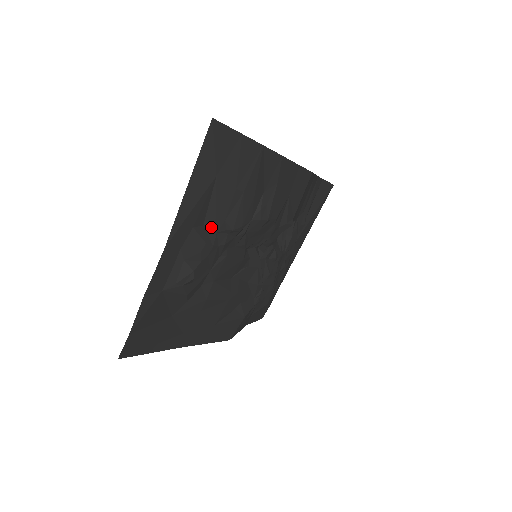
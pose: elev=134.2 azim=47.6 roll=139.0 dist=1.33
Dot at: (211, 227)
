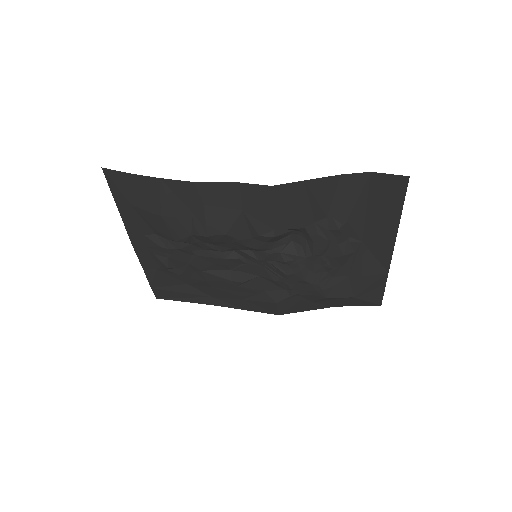
Dot at: (161, 236)
